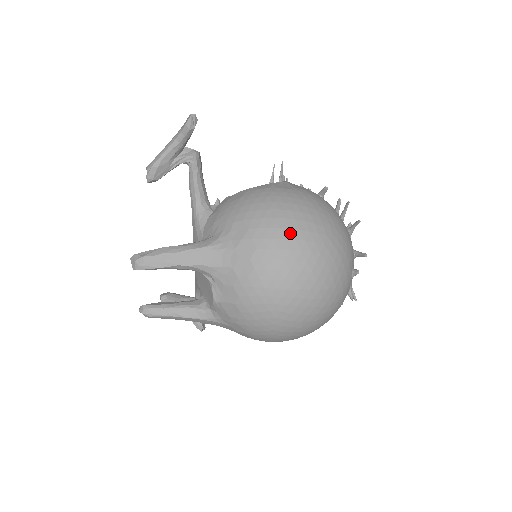
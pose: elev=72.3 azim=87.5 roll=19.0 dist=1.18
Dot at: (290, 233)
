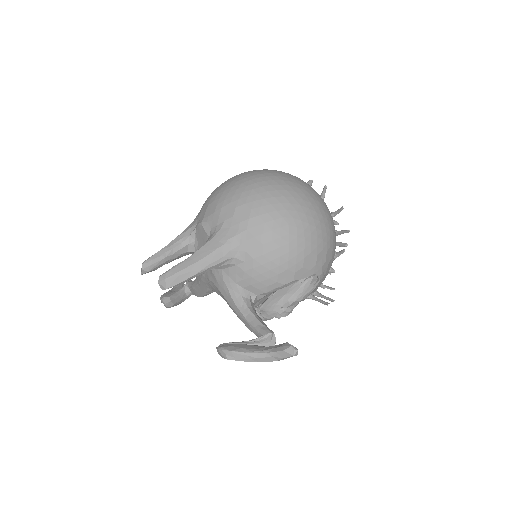
Dot at: occluded
